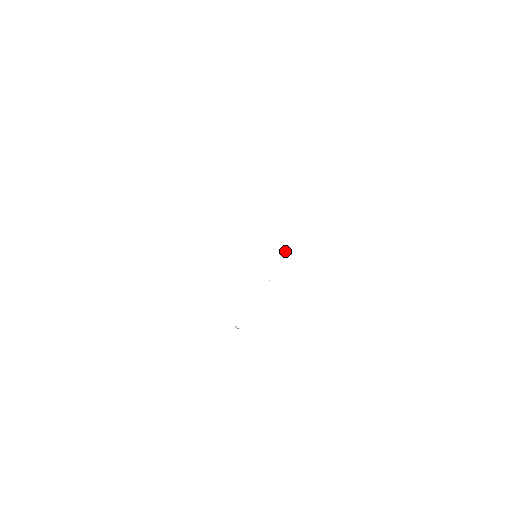
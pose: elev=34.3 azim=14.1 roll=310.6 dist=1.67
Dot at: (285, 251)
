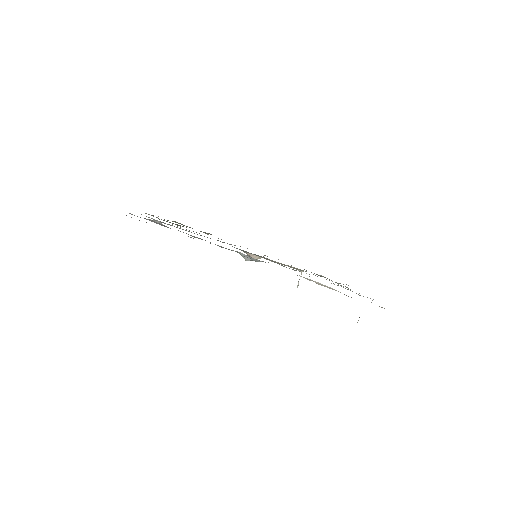
Dot at: (298, 281)
